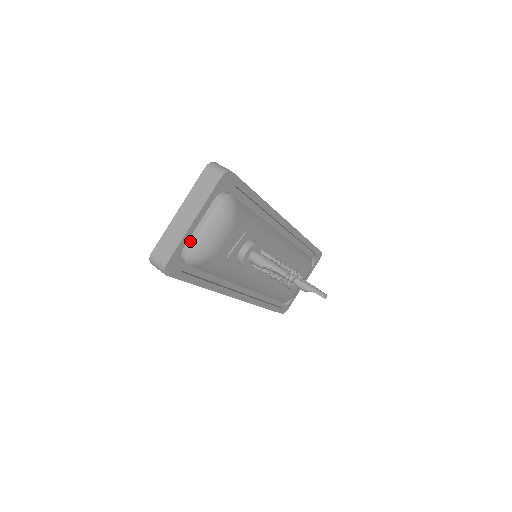
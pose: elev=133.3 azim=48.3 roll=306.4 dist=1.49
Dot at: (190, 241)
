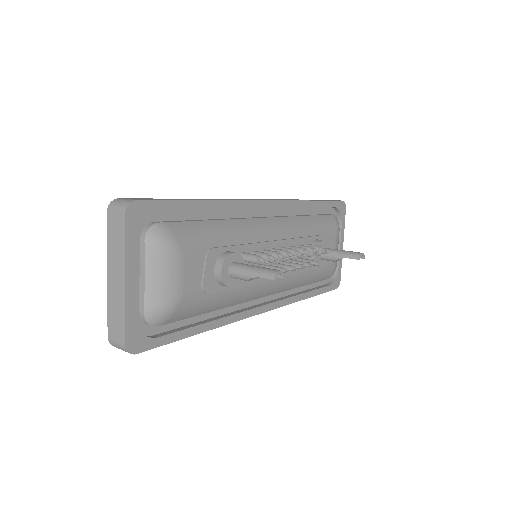
Dot at: (141, 302)
